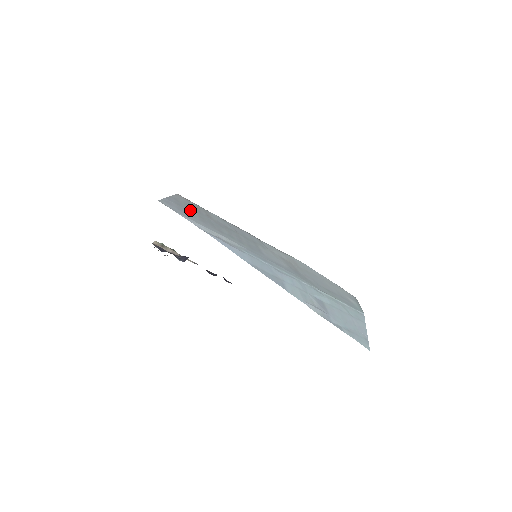
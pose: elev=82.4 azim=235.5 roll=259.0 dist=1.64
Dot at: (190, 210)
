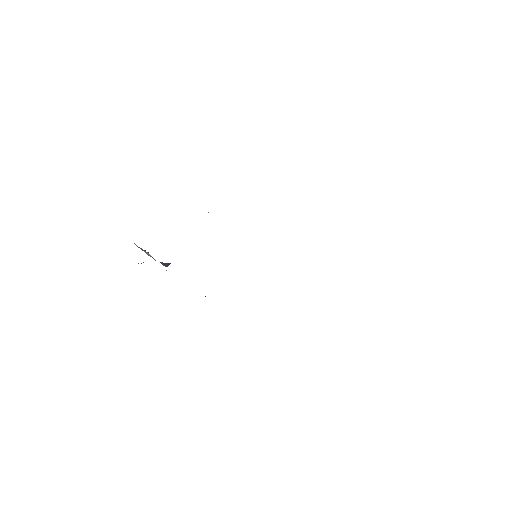
Dot at: occluded
